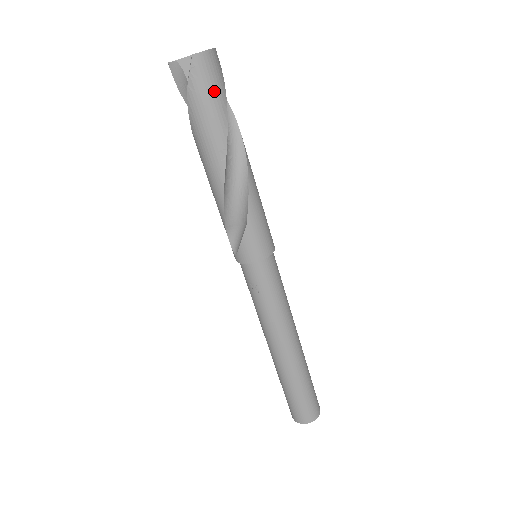
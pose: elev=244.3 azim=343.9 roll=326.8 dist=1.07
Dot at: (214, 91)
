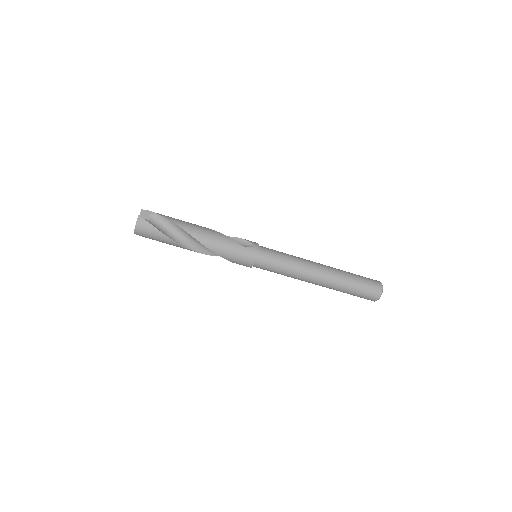
Dot at: (154, 236)
